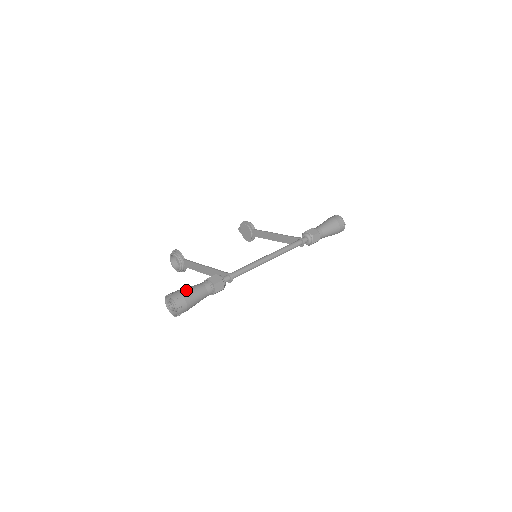
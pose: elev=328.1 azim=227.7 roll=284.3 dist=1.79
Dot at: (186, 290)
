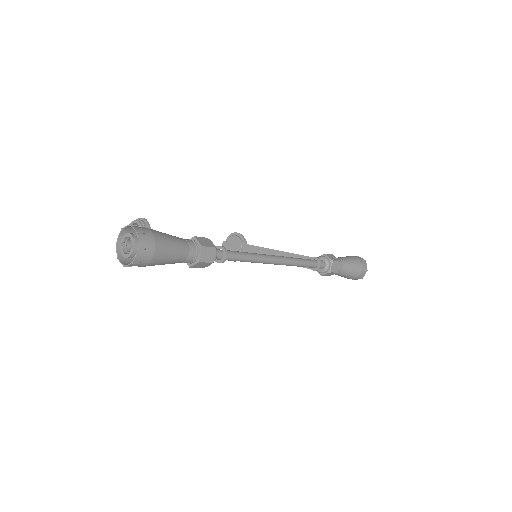
Dot at: (160, 232)
